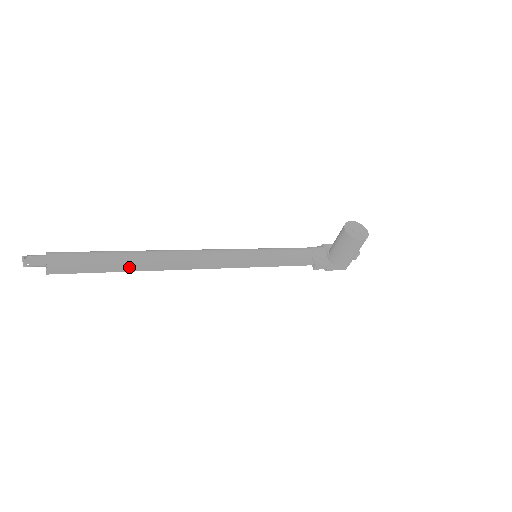
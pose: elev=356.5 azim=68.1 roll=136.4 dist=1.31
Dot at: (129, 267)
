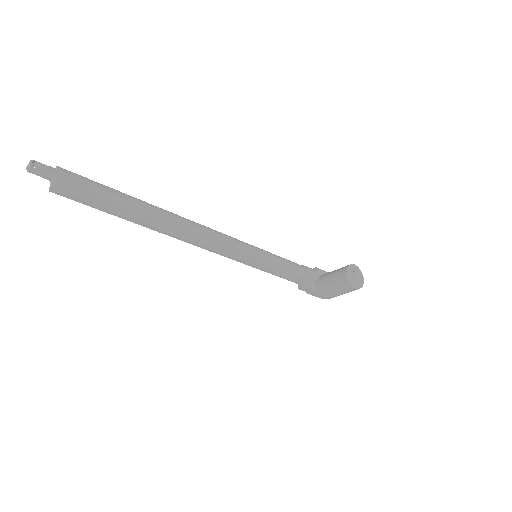
Dot at: (136, 219)
